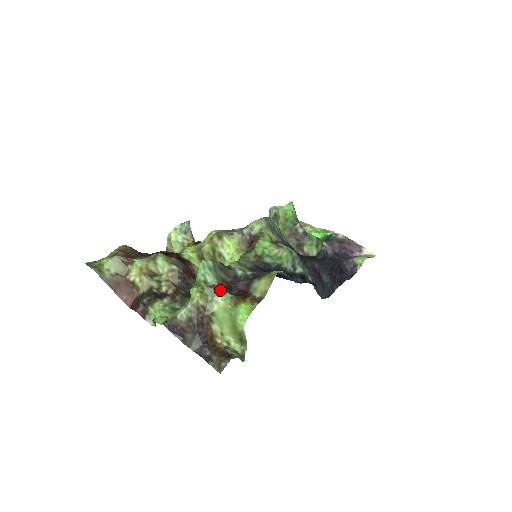
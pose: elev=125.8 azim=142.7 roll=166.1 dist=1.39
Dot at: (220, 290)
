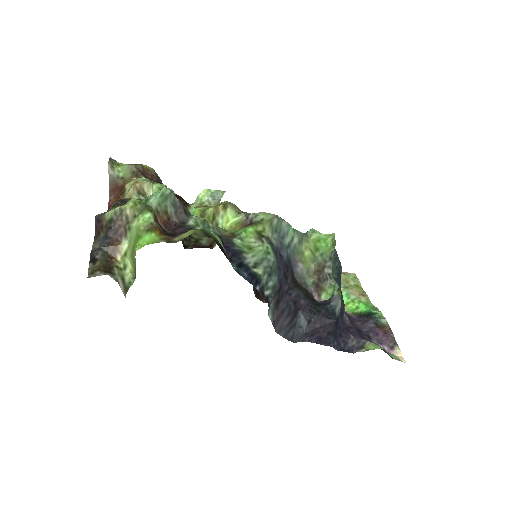
Dot at: (149, 211)
